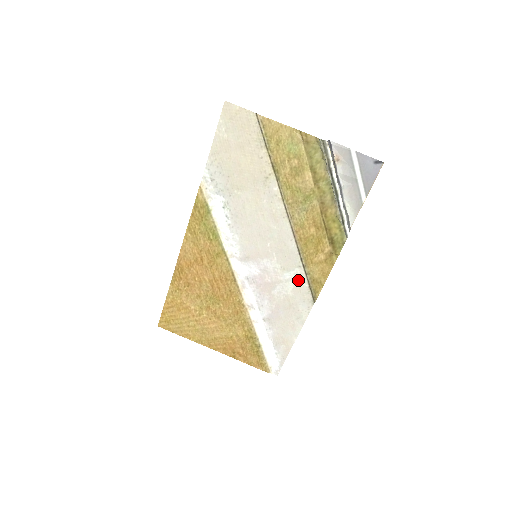
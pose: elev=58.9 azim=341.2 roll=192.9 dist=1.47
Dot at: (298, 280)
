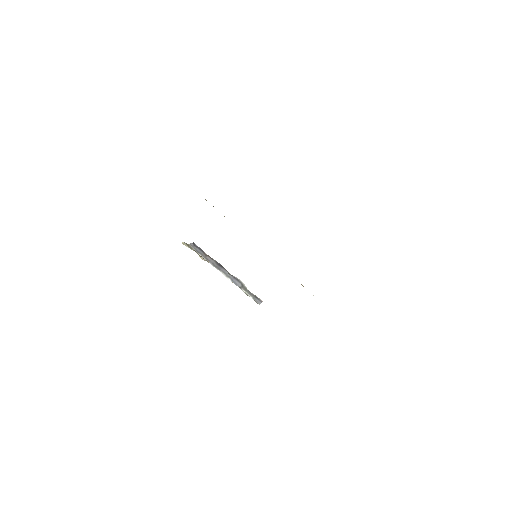
Dot at: occluded
